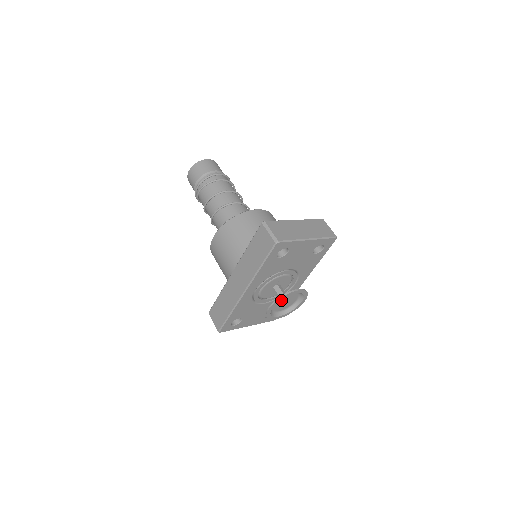
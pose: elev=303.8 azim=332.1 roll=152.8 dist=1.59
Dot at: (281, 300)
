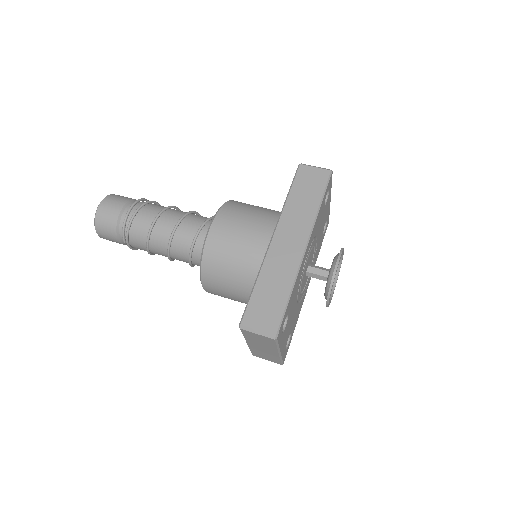
Dot at: occluded
